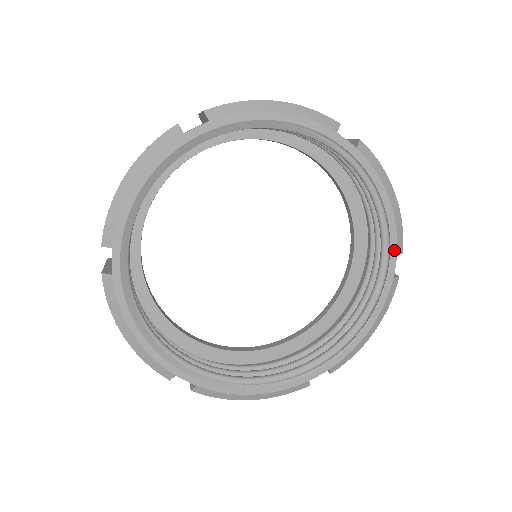
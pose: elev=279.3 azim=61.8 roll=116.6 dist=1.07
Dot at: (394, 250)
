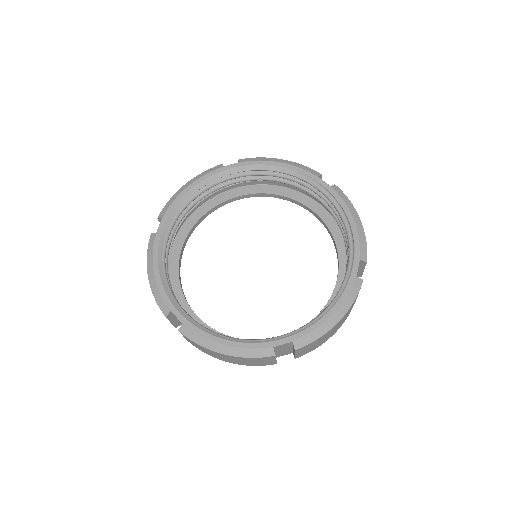
Dot at: (357, 255)
